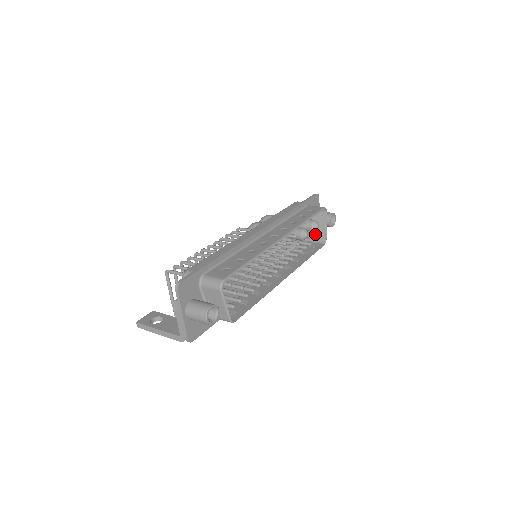
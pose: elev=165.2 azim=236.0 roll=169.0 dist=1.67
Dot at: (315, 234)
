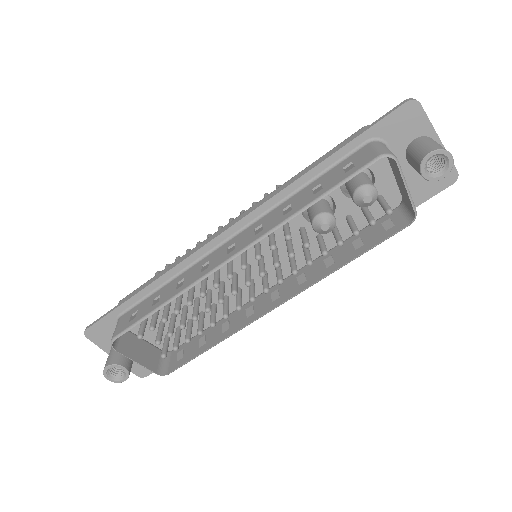
Dot at: (403, 195)
